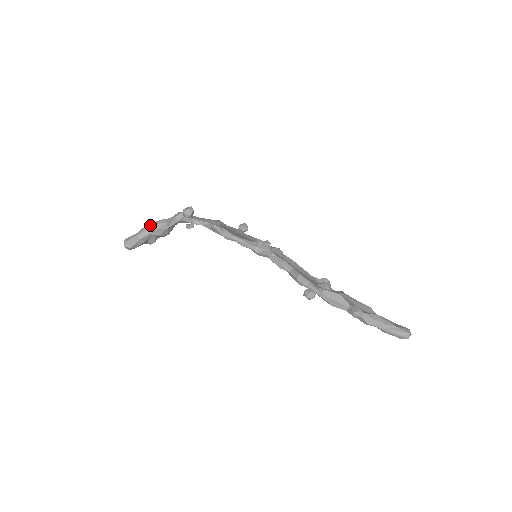
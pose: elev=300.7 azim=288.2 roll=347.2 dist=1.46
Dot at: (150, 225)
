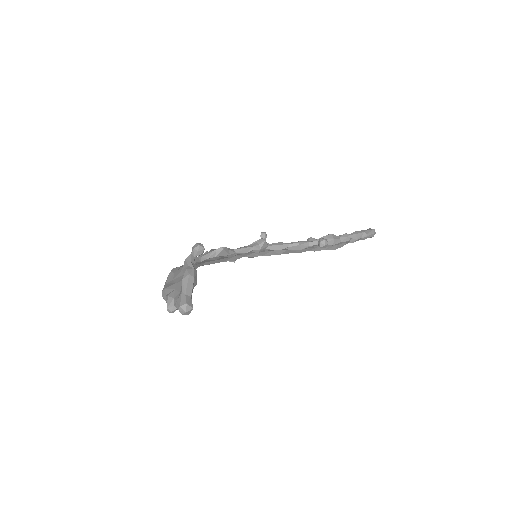
Dot at: (185, 279)
